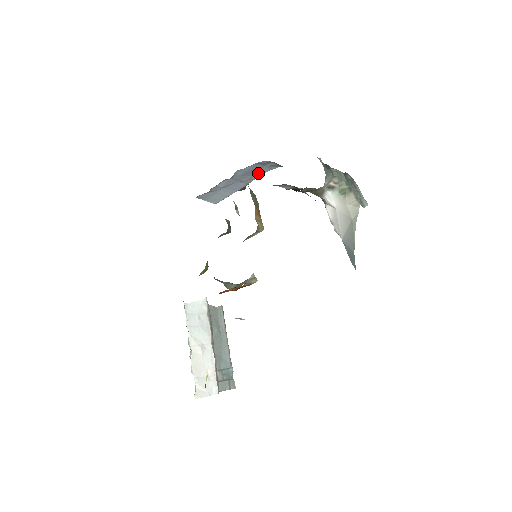
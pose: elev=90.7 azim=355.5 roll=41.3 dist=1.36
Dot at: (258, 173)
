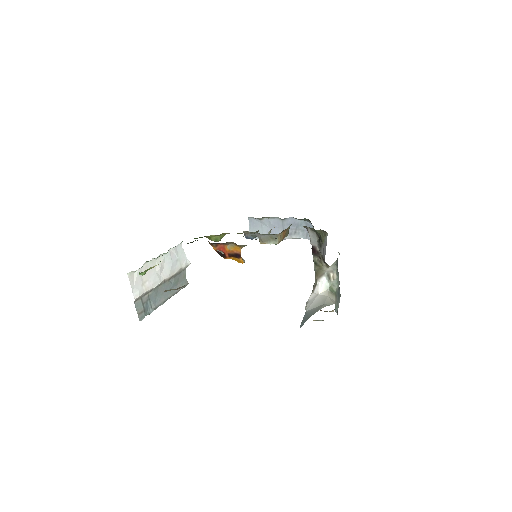
Dot at: (297, 234)
